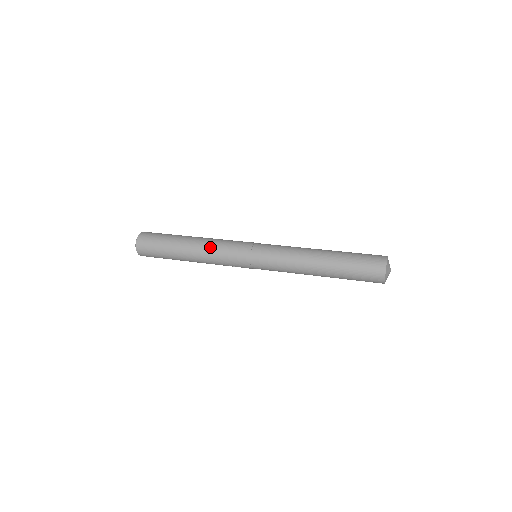
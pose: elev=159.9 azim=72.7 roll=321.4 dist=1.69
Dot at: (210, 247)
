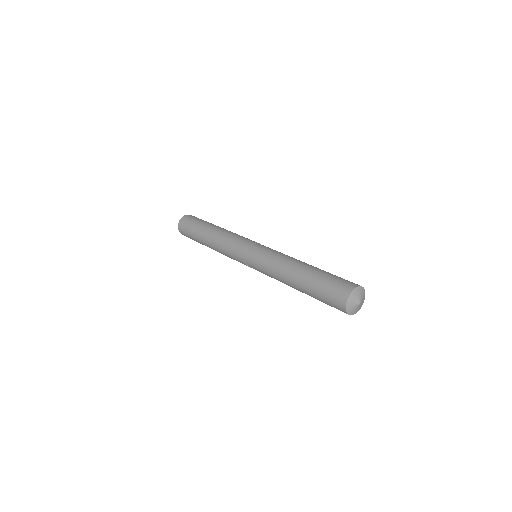
Dot at: (220, 241)
